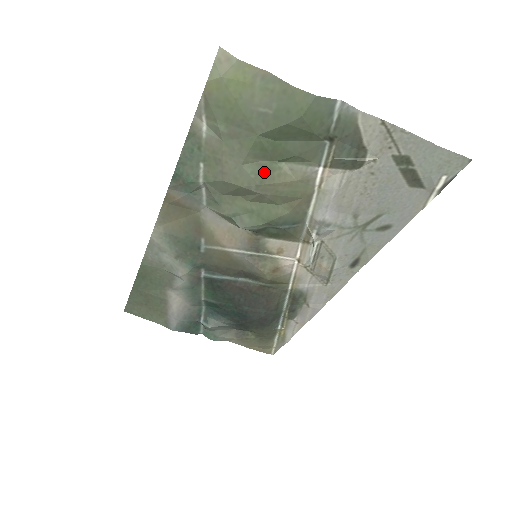
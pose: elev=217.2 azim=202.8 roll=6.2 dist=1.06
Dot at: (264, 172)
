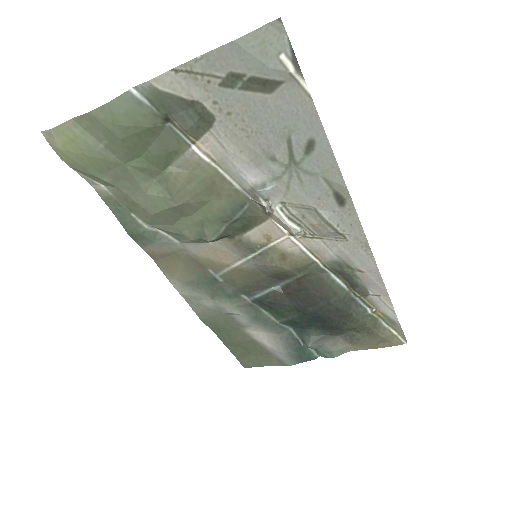
Dot at: (165, 186)
